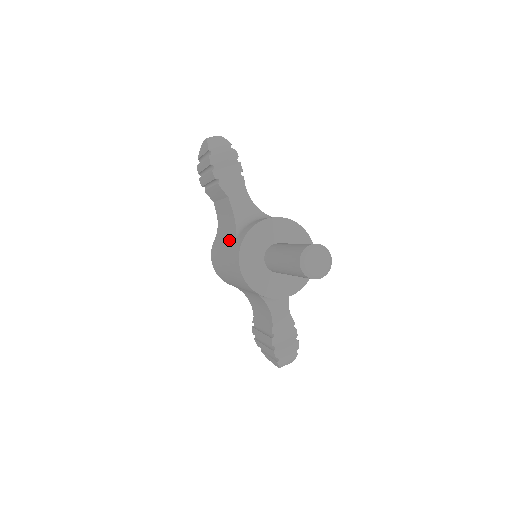
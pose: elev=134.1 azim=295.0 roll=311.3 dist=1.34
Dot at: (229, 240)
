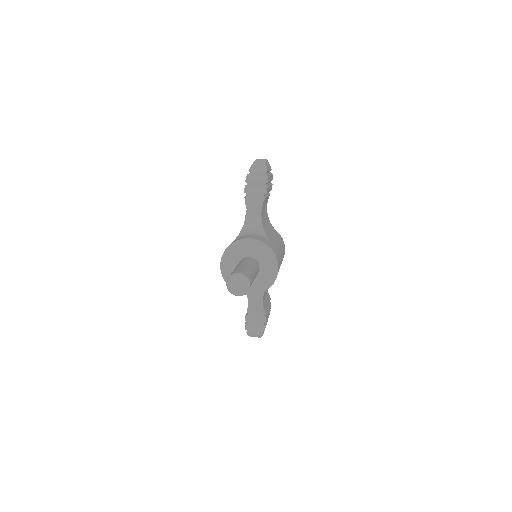
Dot at: occluded
